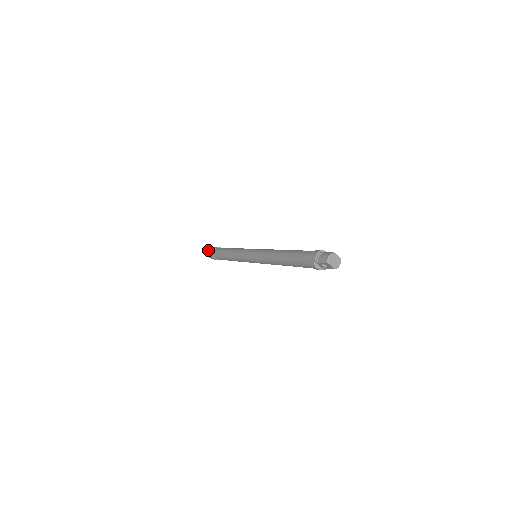
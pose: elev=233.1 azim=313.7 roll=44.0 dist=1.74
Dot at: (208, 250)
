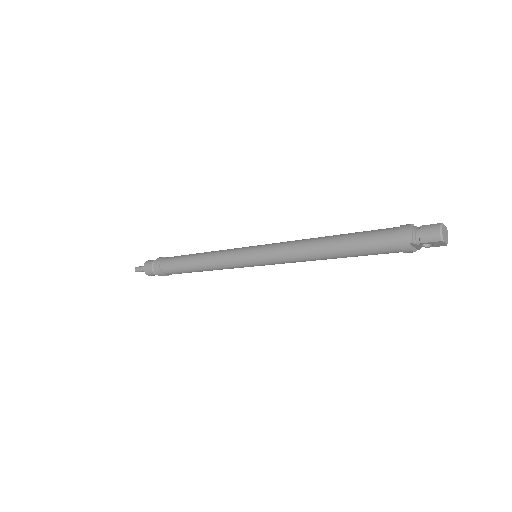
Dot at: (145, 266)
